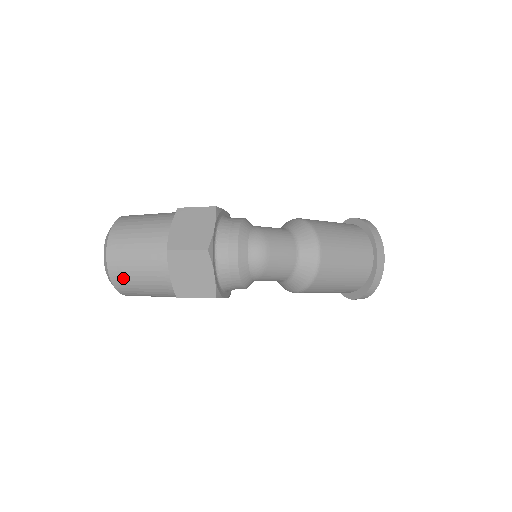
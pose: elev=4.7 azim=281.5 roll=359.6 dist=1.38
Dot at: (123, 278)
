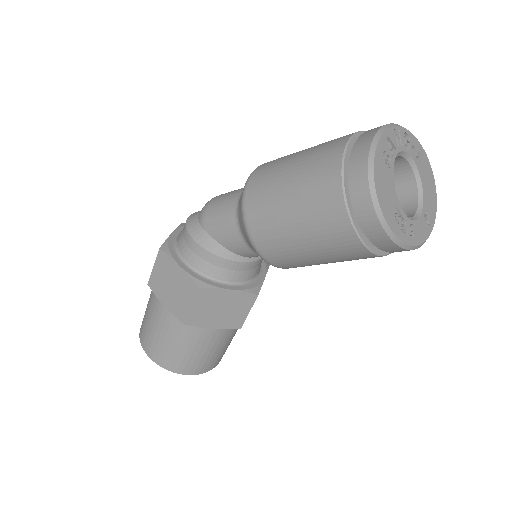
Dot at: occluded
